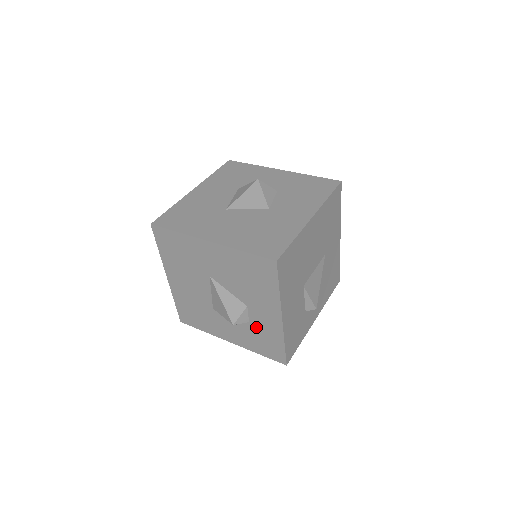
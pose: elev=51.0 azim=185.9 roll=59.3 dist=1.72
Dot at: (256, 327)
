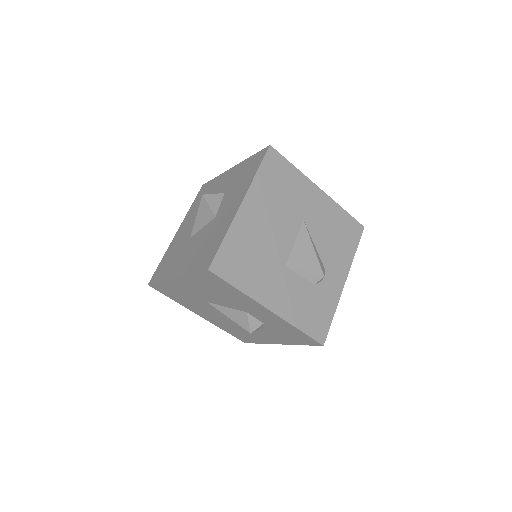
Dot at: (271, 325)
